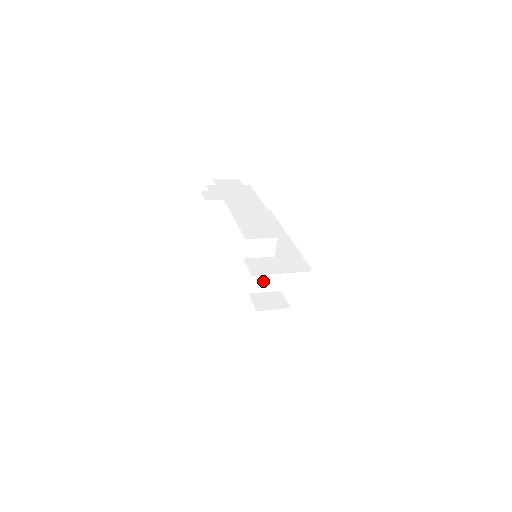
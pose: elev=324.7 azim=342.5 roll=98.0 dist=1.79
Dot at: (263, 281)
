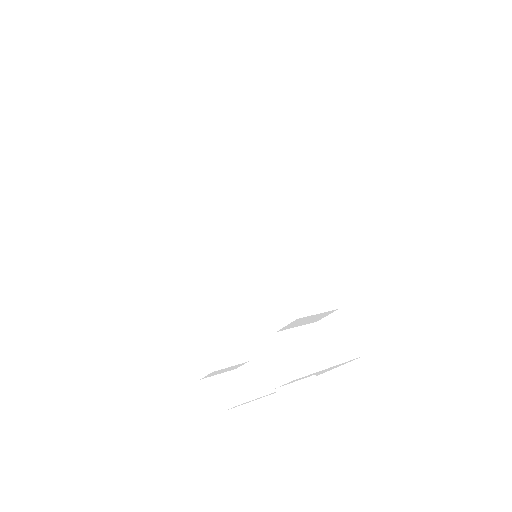
Dot at: (303, 377)
